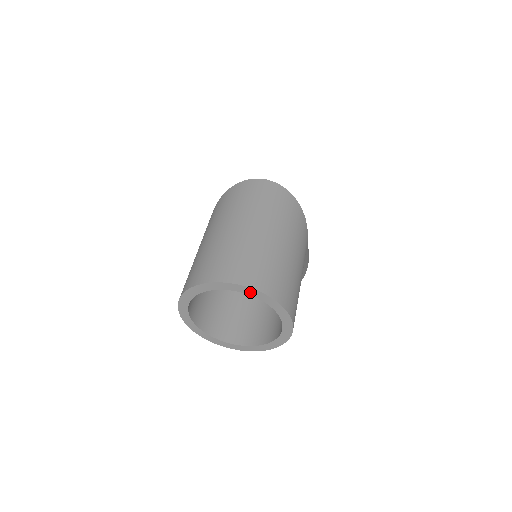
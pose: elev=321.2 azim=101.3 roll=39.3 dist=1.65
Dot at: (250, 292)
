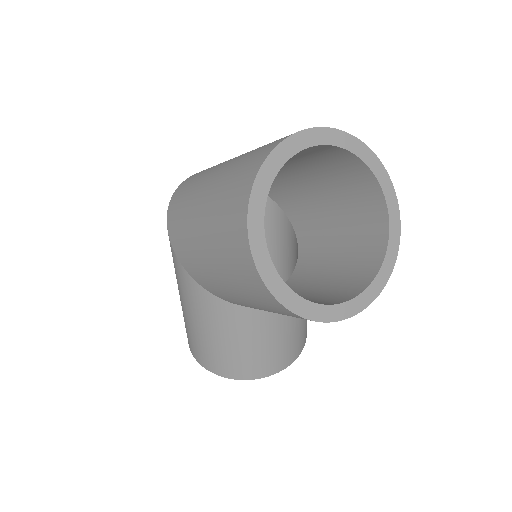
Dot at: (329, 138)
